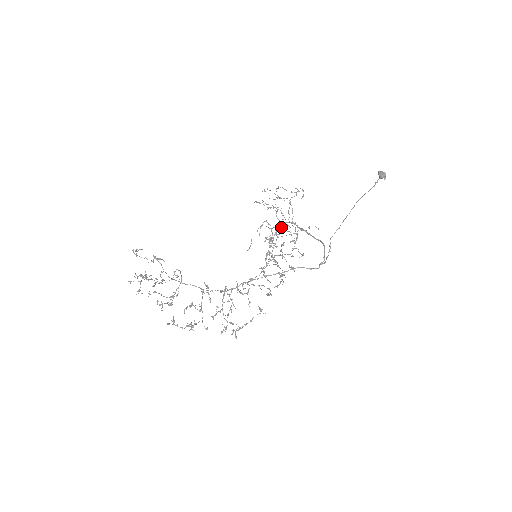
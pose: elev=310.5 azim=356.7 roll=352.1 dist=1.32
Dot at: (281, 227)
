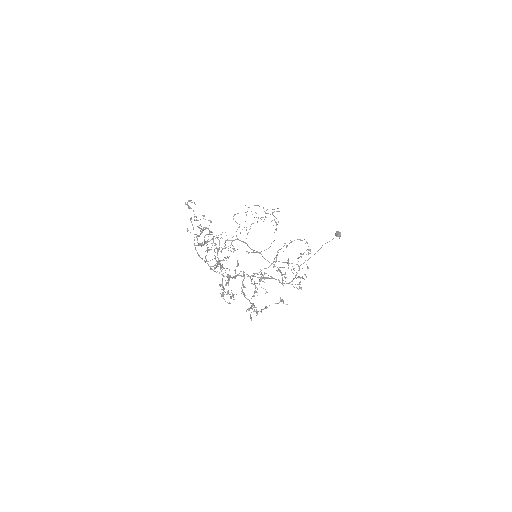
Dot at: (301, 240)
